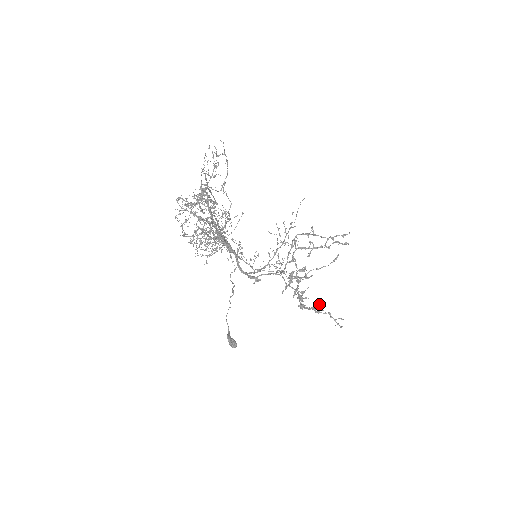
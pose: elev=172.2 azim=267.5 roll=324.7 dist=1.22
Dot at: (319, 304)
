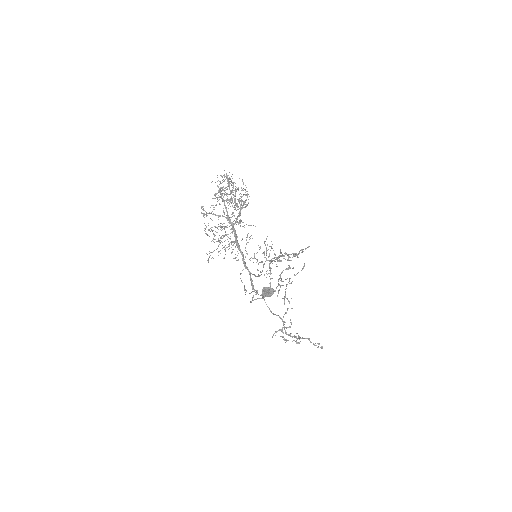
Dot at: occluded
